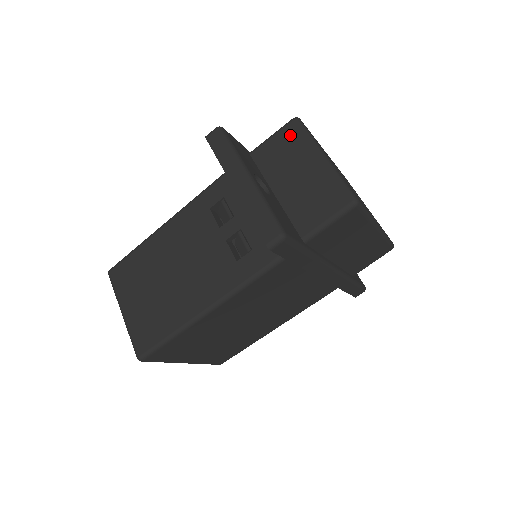
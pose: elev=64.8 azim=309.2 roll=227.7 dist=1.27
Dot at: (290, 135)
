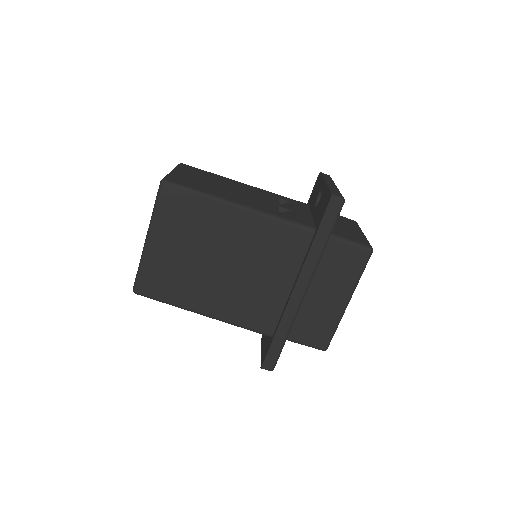
Dot at: (350, 221)
